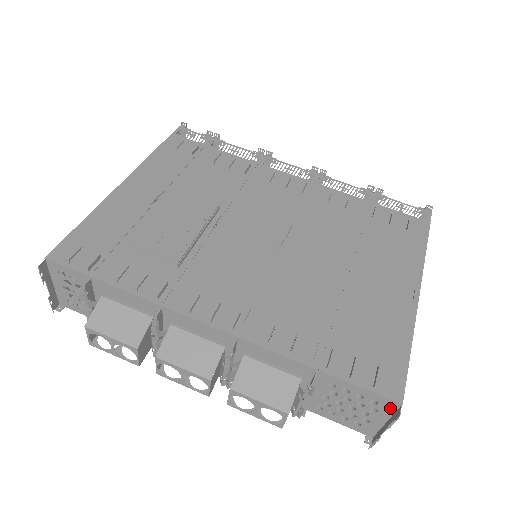
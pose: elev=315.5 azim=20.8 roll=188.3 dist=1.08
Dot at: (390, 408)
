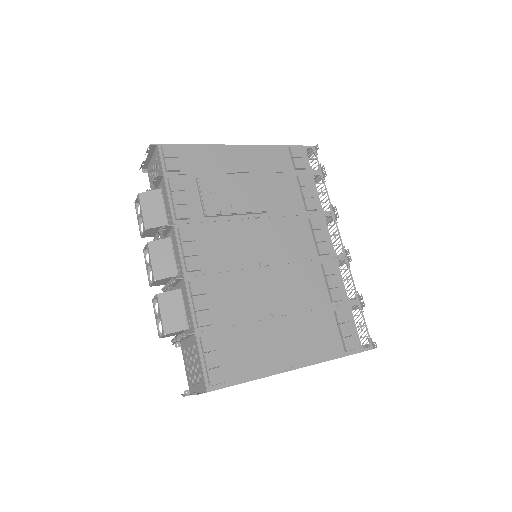
Dot at: (203, 388)
